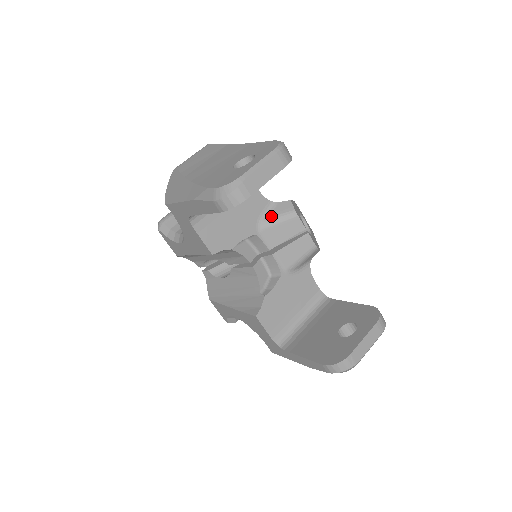
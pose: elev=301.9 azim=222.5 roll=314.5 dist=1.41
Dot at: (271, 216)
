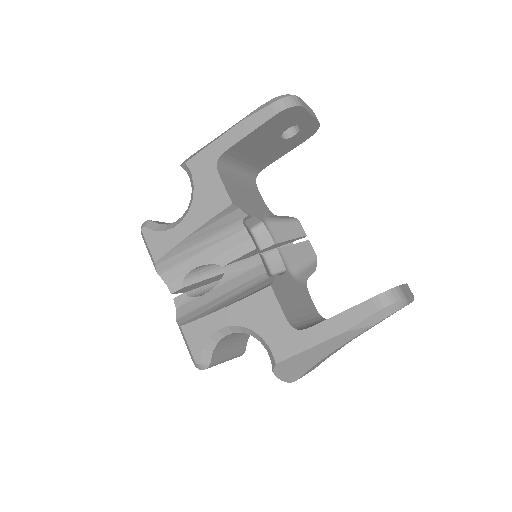
Dot at: (275, 217)
